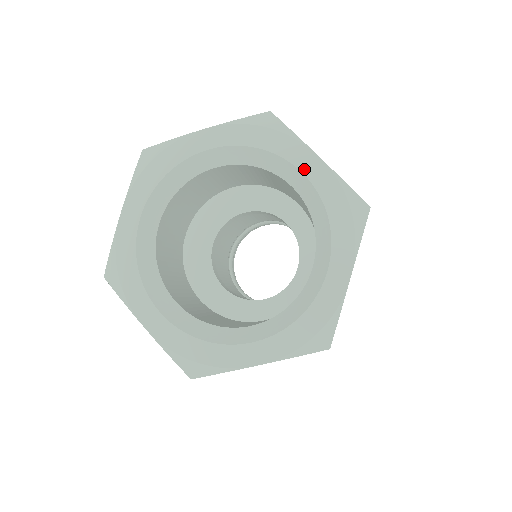
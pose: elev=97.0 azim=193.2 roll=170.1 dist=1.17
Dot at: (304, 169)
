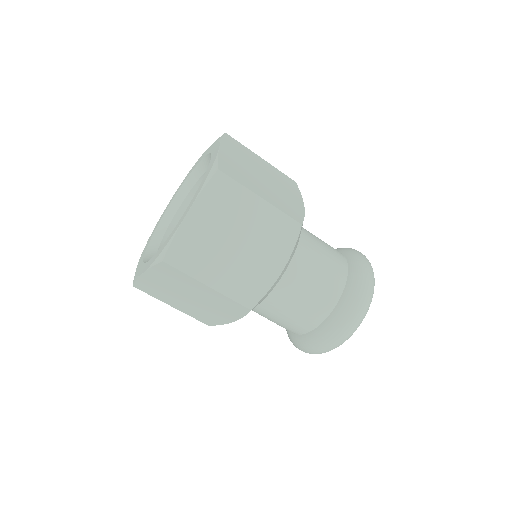
Dot at: (212, 157)
